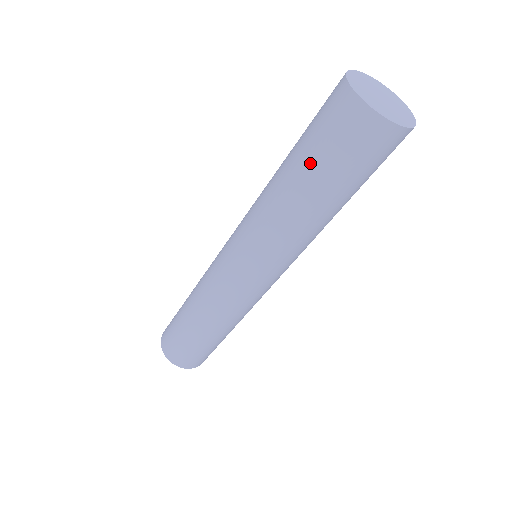
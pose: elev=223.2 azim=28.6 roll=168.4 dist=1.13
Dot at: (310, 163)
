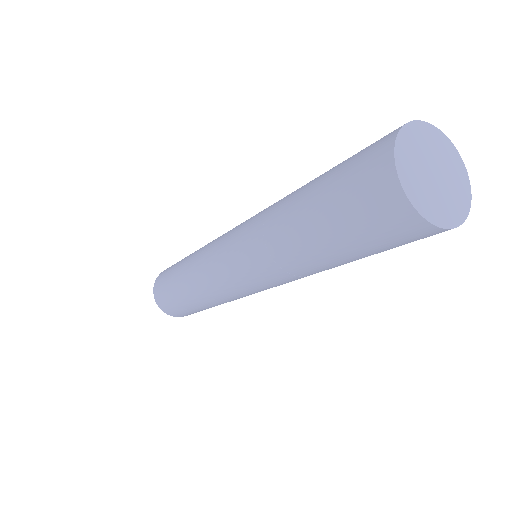
Dot at: (320, 189)
